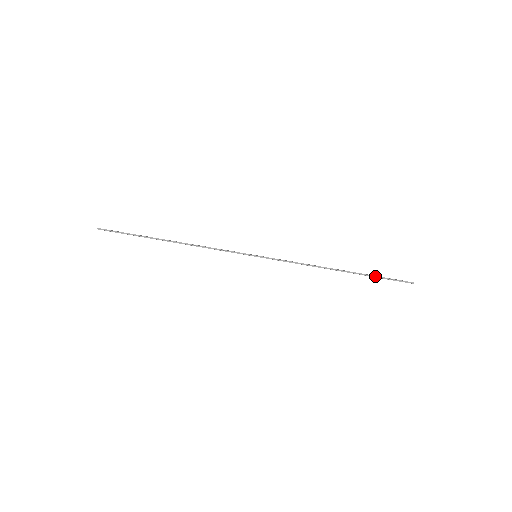
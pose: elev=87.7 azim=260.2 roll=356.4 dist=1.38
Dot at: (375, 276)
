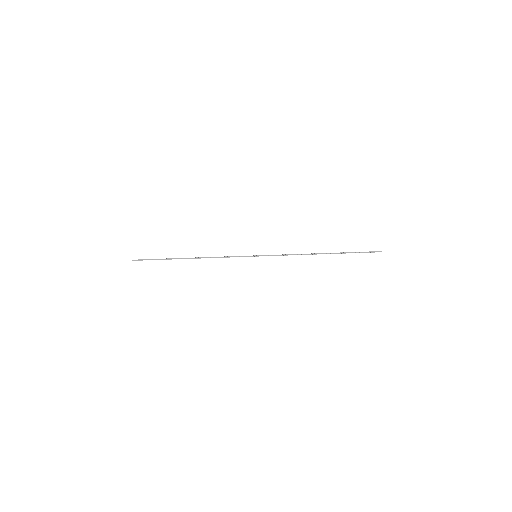
Dot at: (351, 252)
